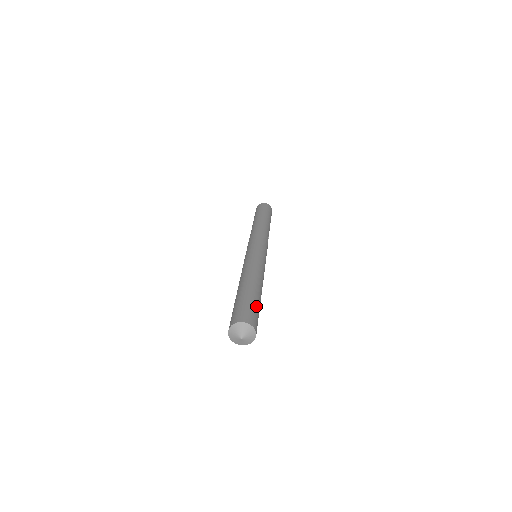
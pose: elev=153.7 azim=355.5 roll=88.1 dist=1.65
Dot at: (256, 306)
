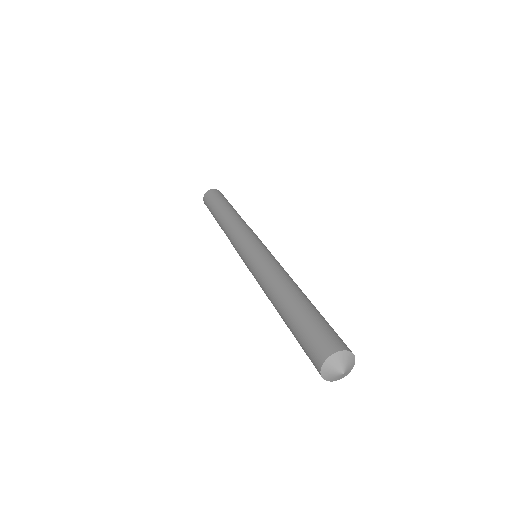
Dot at: (327, 322)
